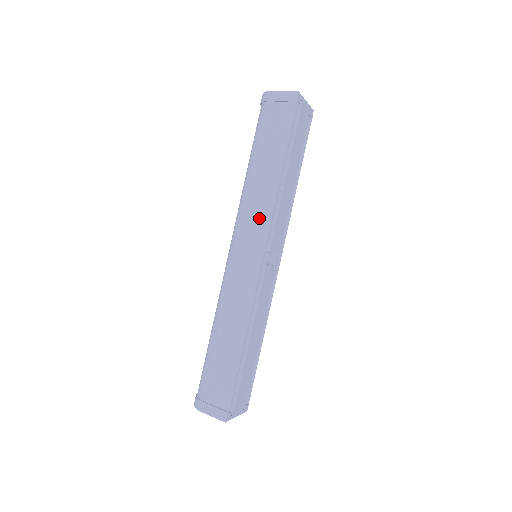
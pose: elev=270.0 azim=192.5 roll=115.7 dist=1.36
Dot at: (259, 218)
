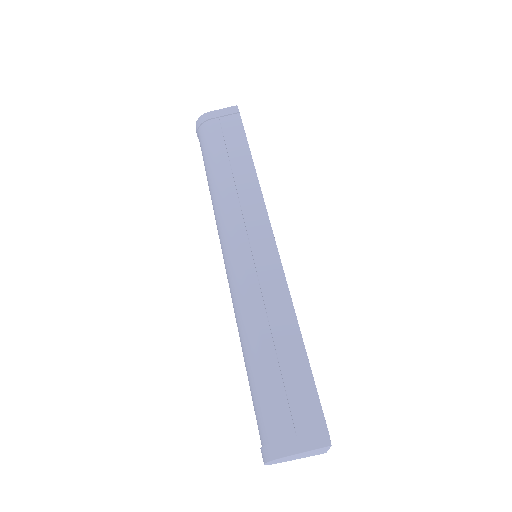
Dot at: (250, 208)
